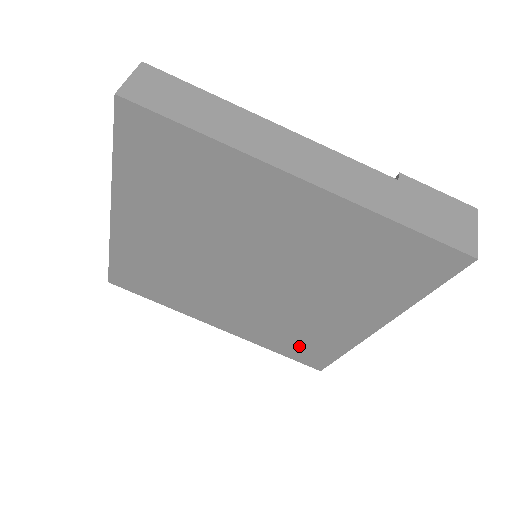
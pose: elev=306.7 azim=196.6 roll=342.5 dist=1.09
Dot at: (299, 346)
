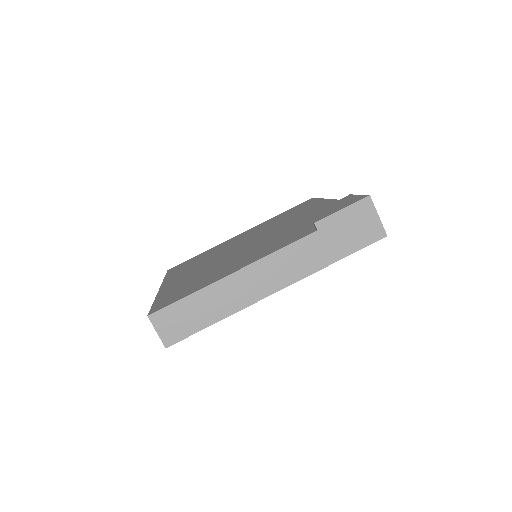
Dot at: occluded
